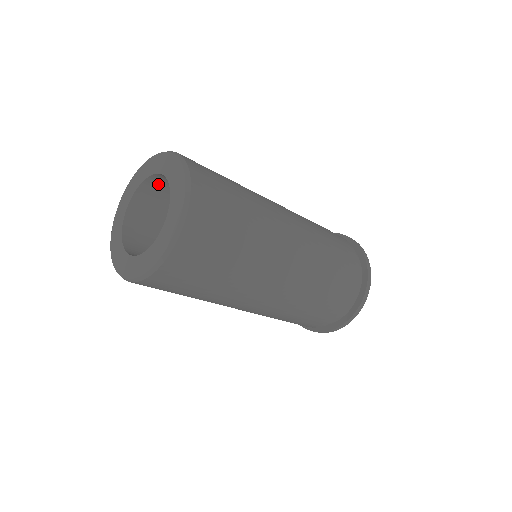
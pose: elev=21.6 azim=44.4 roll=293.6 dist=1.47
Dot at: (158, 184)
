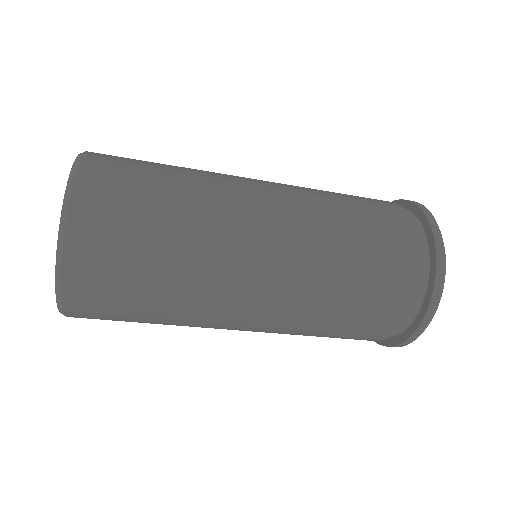
Dot at: occluded
